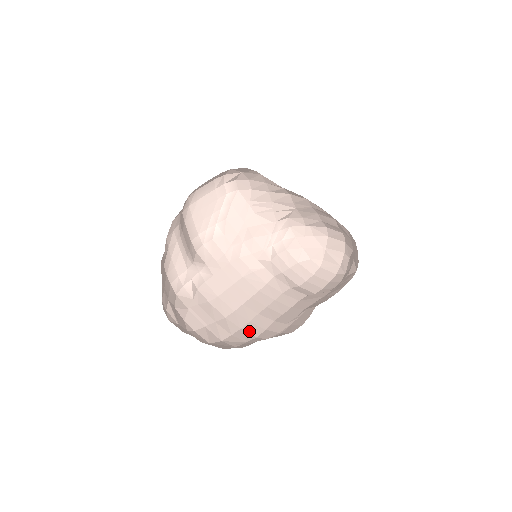
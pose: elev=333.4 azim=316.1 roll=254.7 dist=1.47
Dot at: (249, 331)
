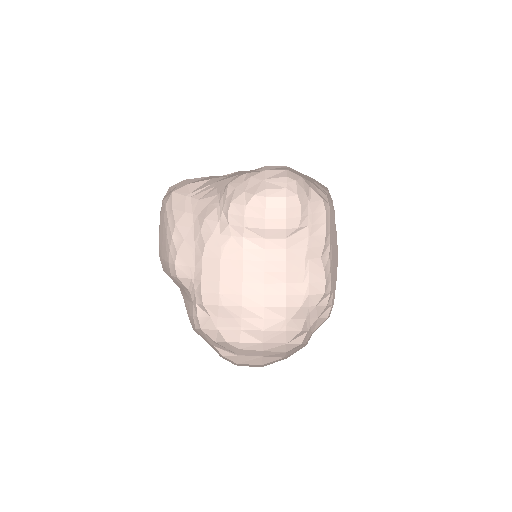
Dot at: (273, 305)
